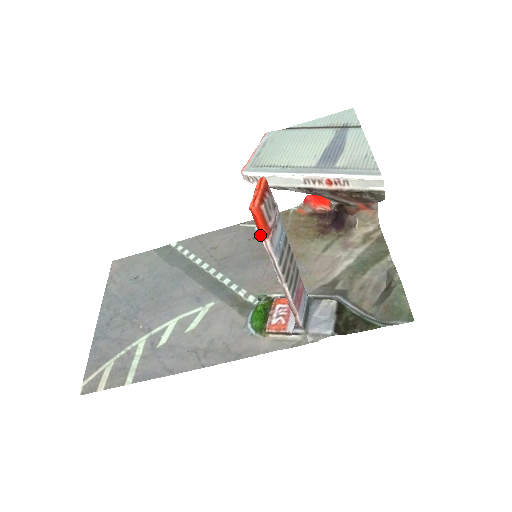
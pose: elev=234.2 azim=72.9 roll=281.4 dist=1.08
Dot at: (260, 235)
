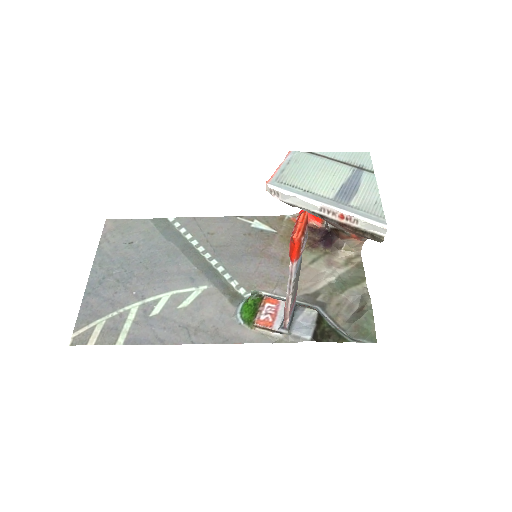
Dot at: (290, 257)
